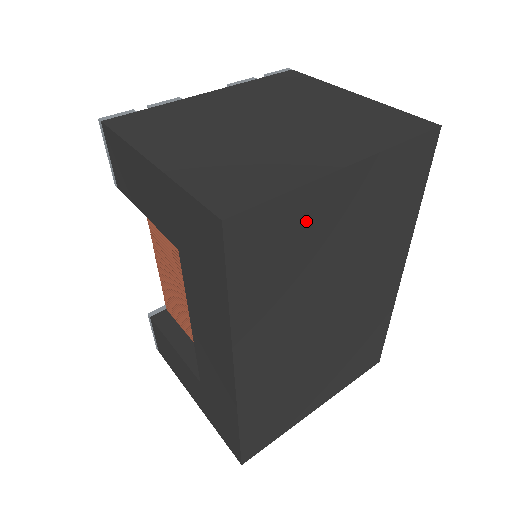
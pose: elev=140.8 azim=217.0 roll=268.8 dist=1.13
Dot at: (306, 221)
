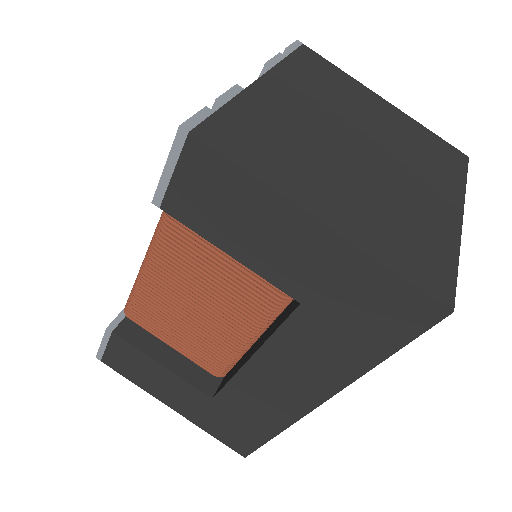
Dot at: occluded
